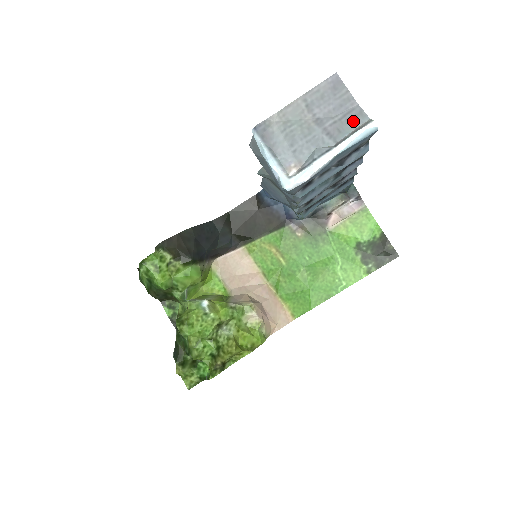
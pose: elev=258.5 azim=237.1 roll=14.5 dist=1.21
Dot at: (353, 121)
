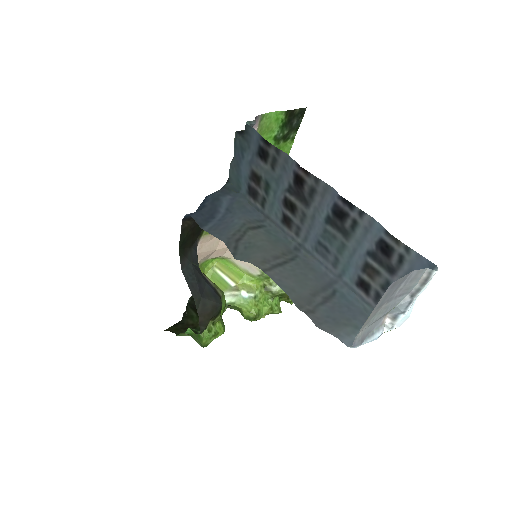
Dot at: (416, 279)
